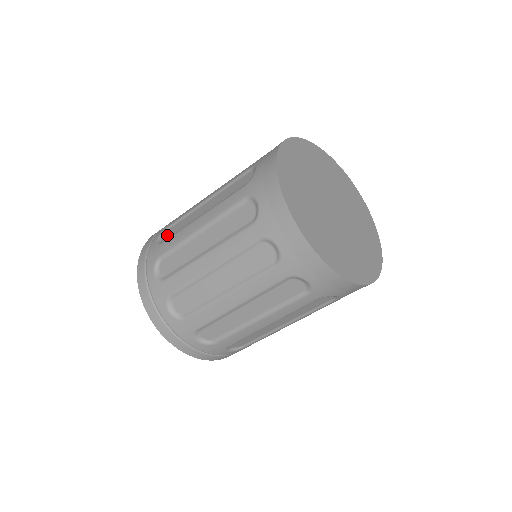
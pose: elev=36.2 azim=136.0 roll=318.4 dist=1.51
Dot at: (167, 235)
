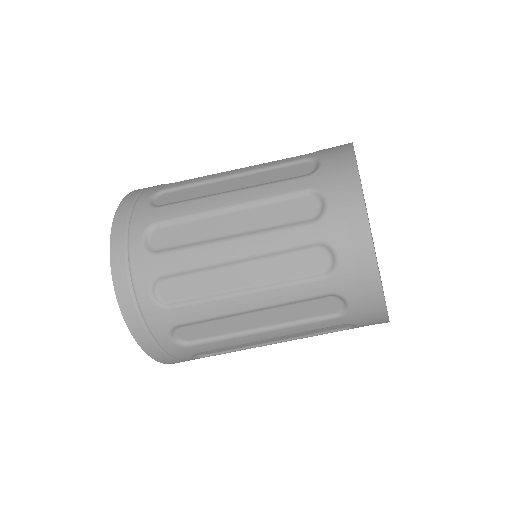
Dot at: (161, 240)
